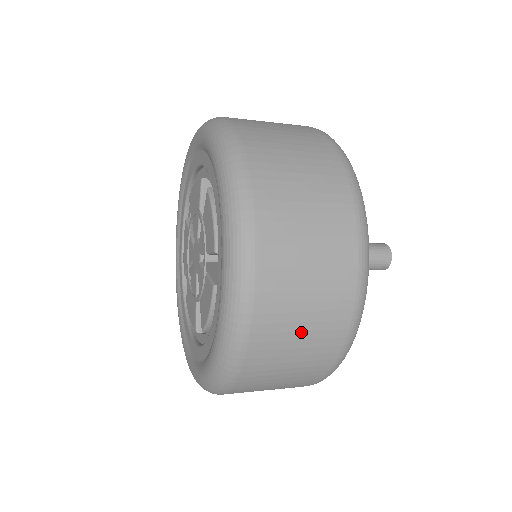
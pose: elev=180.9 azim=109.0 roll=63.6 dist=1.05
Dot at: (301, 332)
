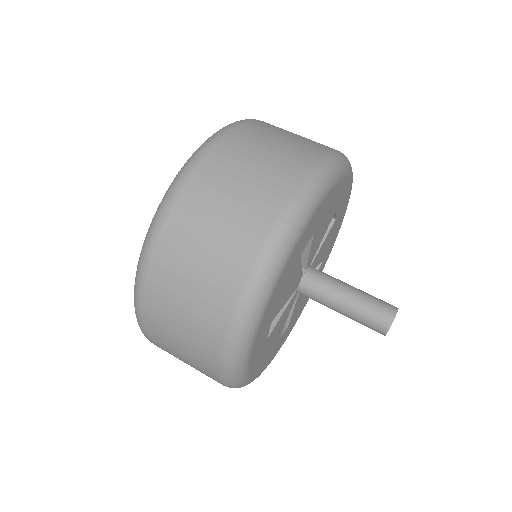
Dot at: (185, 361)
